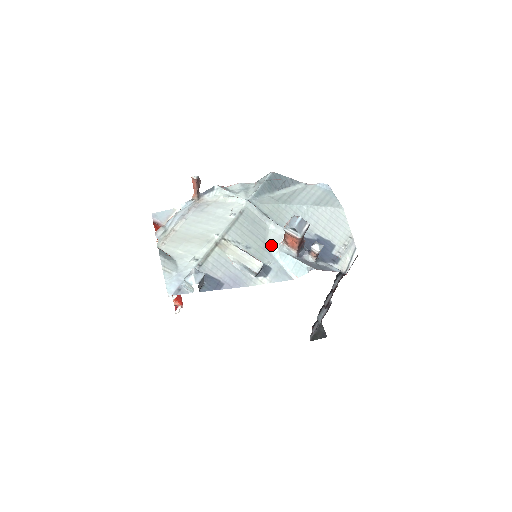
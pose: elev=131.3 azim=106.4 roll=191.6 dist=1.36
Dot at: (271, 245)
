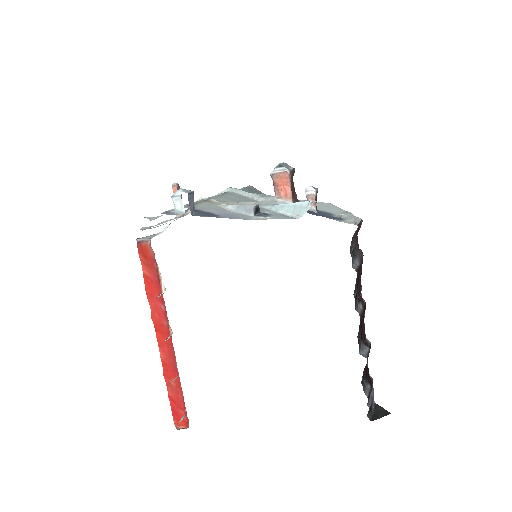
Dot at: (264, 206)
